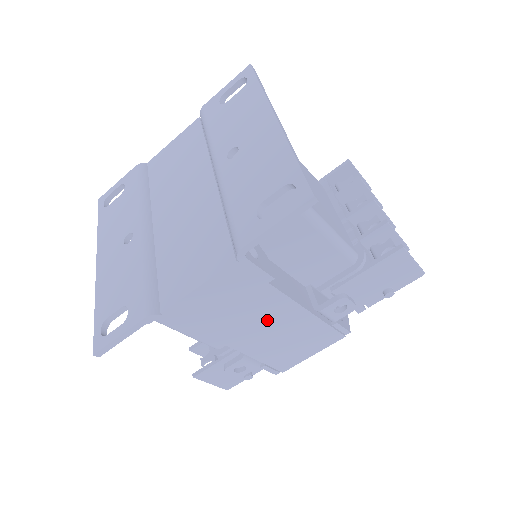
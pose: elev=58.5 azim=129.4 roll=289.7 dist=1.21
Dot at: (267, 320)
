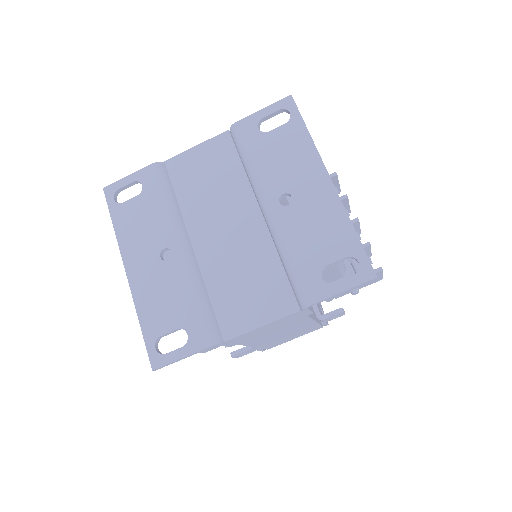
Dot at: (287, 330)
